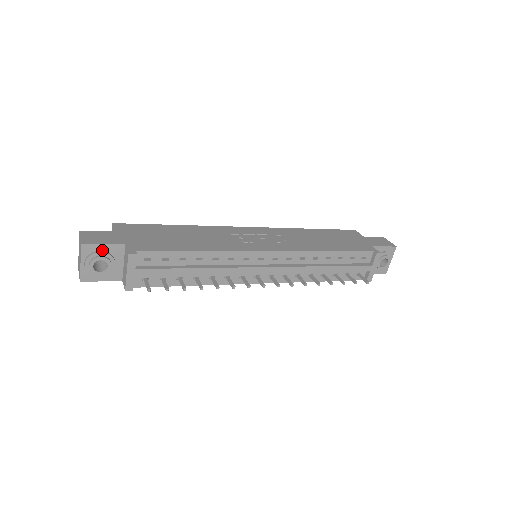
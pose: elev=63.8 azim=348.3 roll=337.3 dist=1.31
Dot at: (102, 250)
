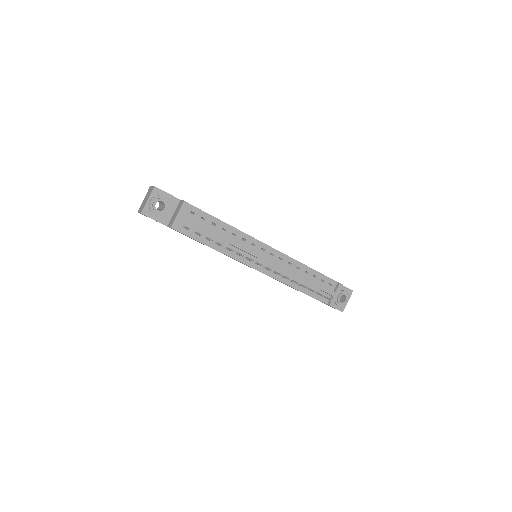
Dot at: (165, 197)
